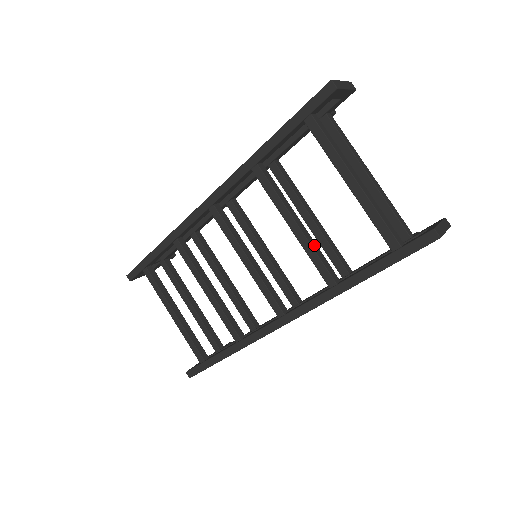
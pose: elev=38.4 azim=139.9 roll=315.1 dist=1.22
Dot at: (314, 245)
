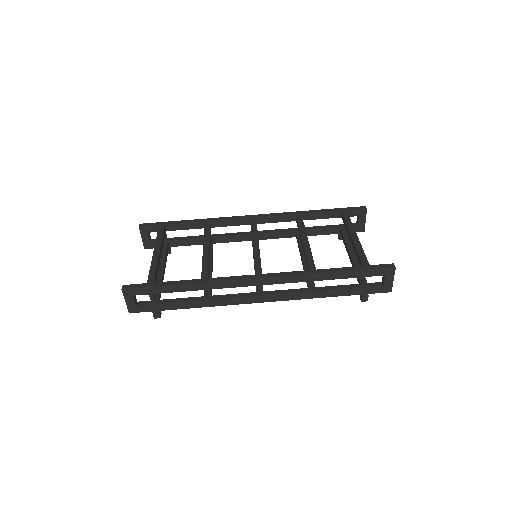
Dot at: occluded
